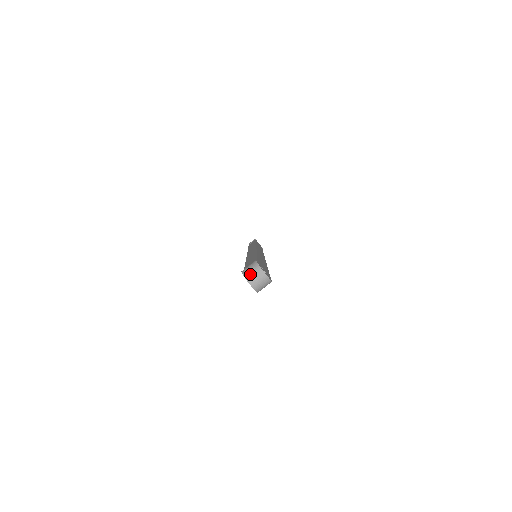
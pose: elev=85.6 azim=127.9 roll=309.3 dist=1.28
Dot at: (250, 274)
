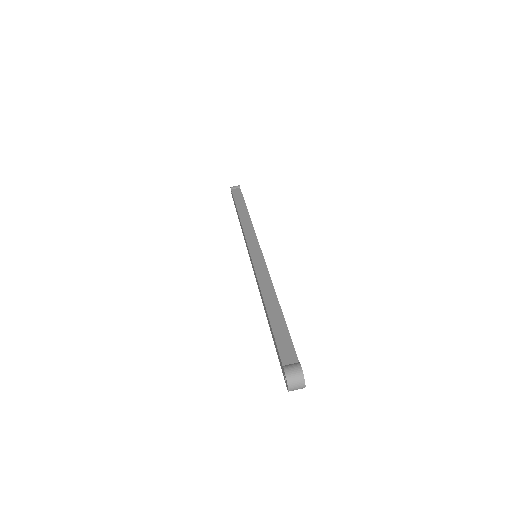
Dot at: (293, 381)
